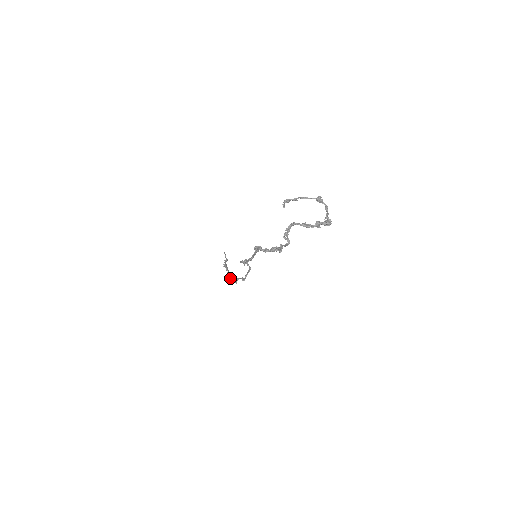
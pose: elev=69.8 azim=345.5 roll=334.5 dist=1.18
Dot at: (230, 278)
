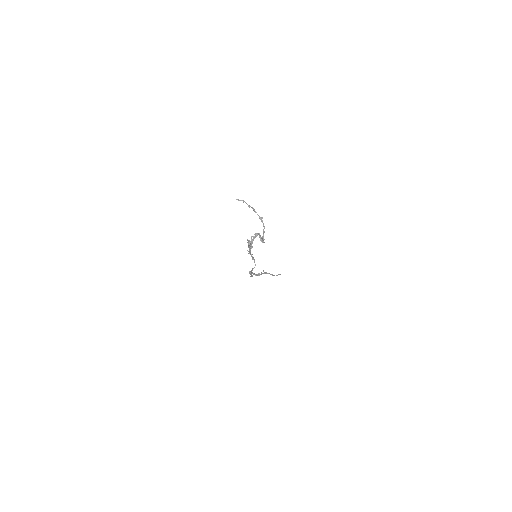
Dot at: (254, 274)
